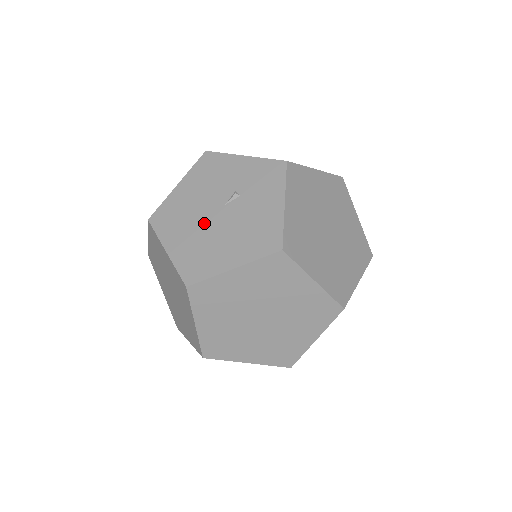
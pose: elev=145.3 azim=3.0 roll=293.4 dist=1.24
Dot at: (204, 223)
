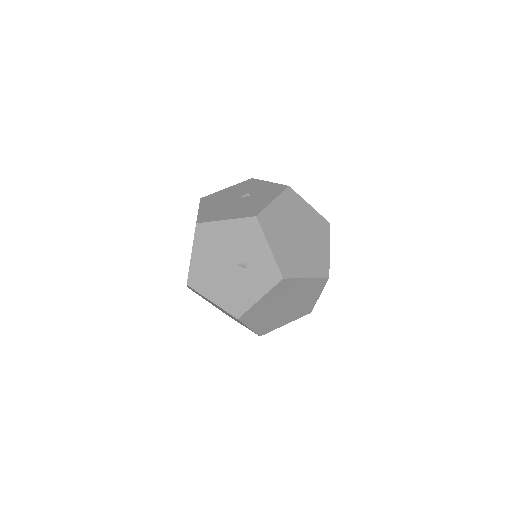
Dot at: (219, 262)
